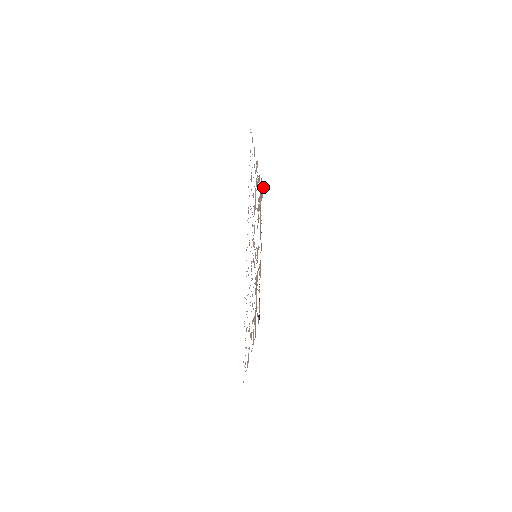
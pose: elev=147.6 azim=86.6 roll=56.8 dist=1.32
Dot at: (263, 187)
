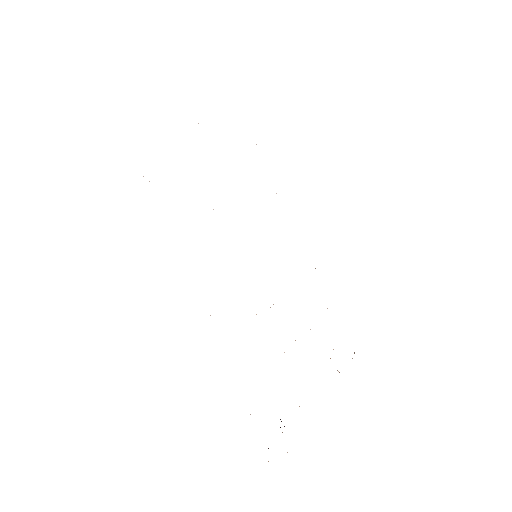
Dot at: occluded
